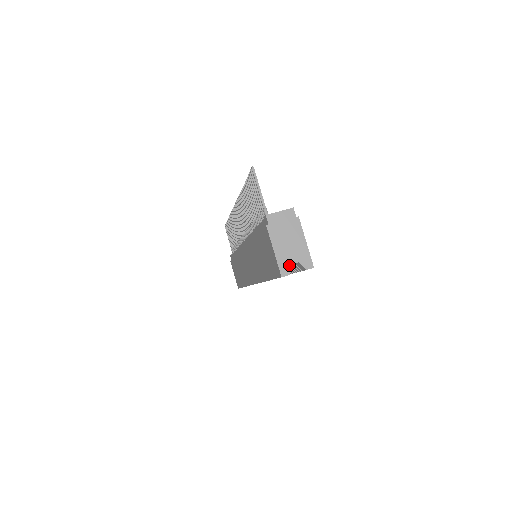
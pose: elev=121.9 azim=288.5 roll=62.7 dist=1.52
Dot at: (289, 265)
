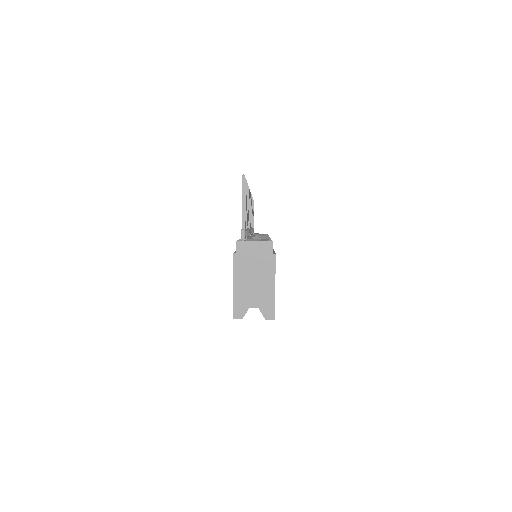
Dot at: (246, 308)
